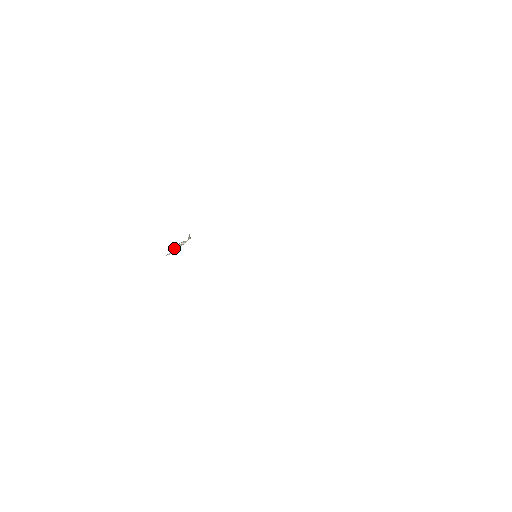
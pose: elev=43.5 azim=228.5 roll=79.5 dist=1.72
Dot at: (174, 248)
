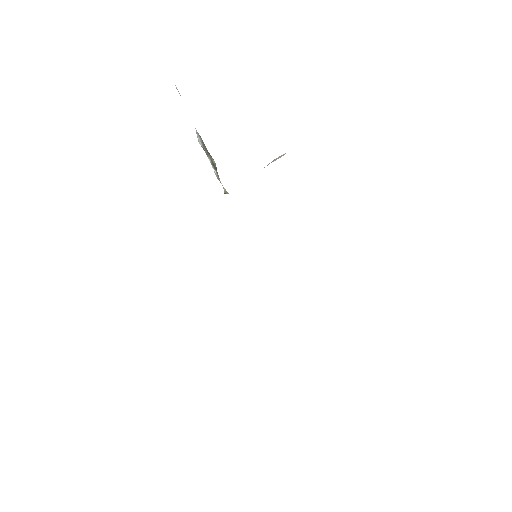
Dot at: (207, 153)
